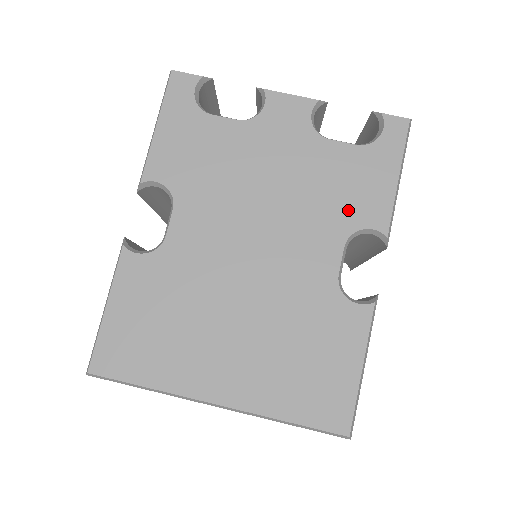
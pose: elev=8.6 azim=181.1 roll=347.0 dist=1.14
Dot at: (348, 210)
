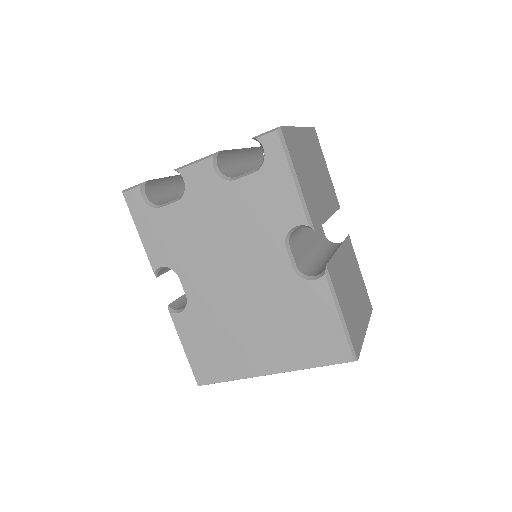
Dot at: (274, 222)
